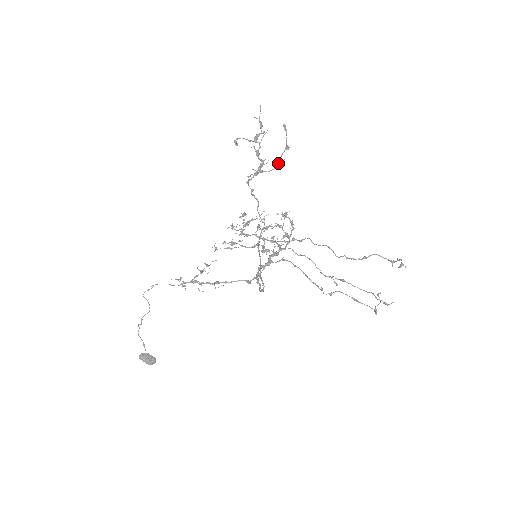
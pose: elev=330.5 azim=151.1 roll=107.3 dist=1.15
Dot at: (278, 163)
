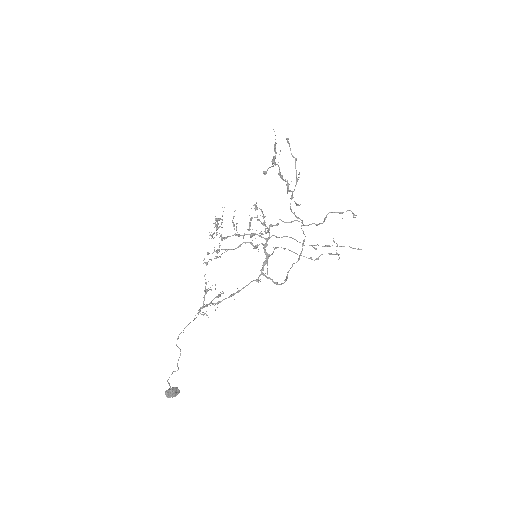
Dot at: (297, 178)
